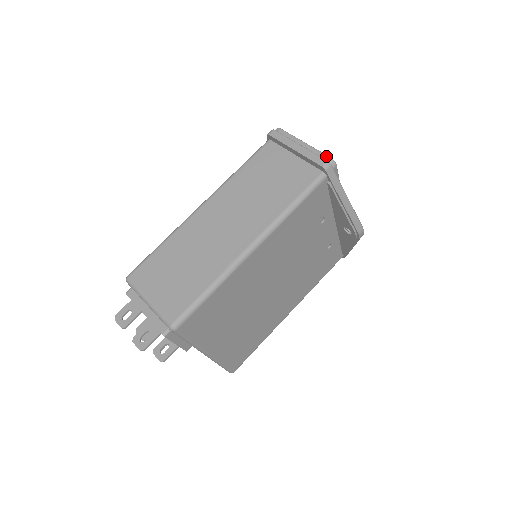
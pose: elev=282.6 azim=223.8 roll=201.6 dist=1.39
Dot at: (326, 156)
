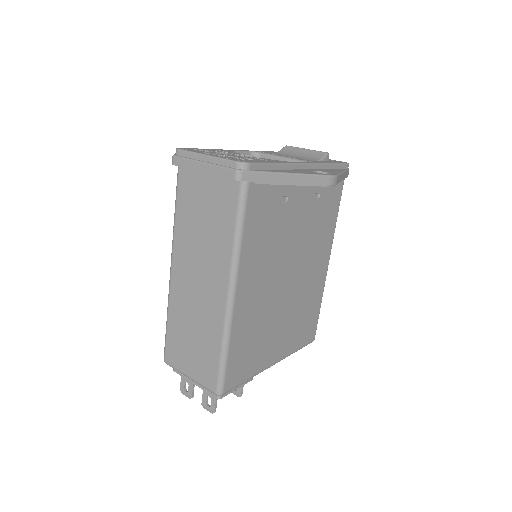
Dot at: (232, 163)
